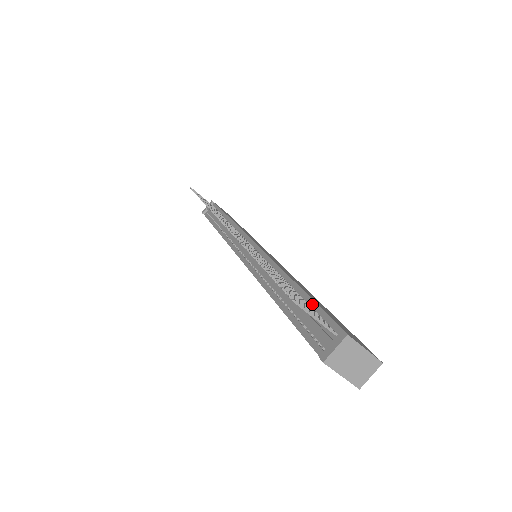
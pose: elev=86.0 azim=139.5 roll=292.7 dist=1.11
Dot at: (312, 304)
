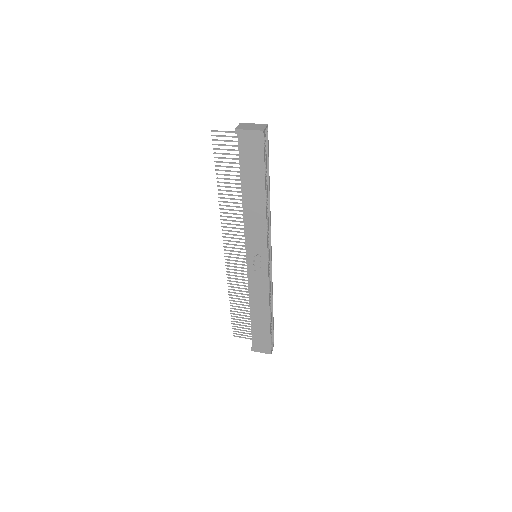
Dot at: occluded
